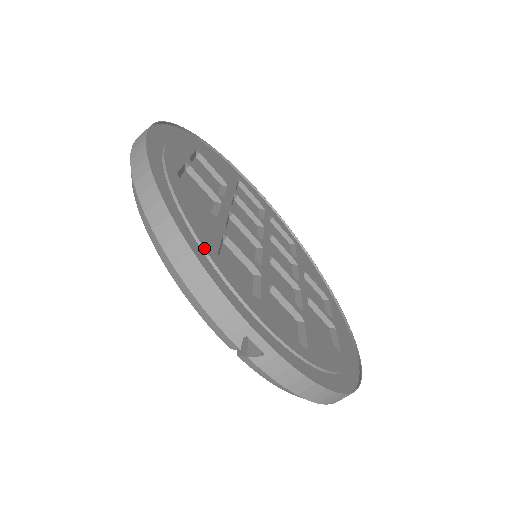
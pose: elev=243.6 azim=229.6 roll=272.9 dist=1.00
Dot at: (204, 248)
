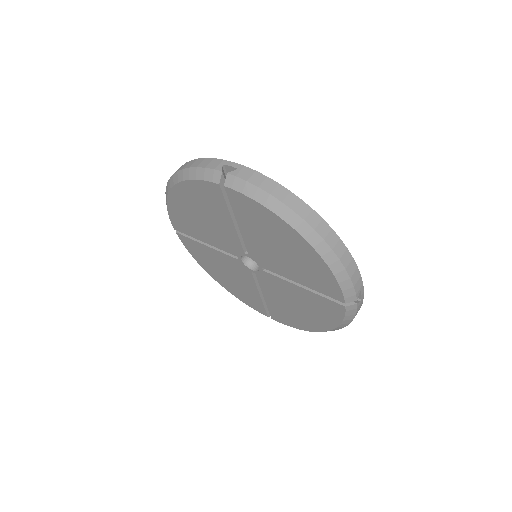
Dot at: occluded
